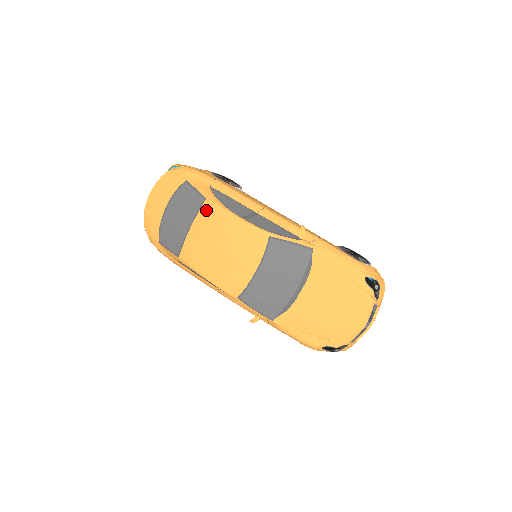
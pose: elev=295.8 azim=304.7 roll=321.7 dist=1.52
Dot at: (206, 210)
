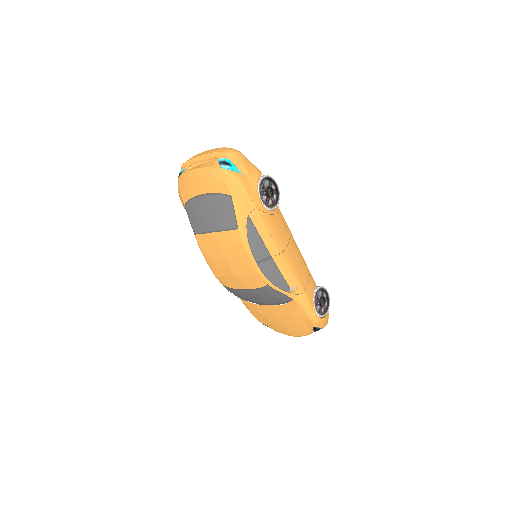
Dot at: (233, 236)
